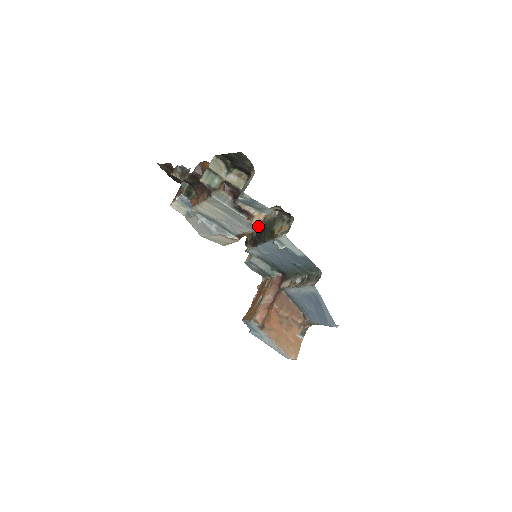
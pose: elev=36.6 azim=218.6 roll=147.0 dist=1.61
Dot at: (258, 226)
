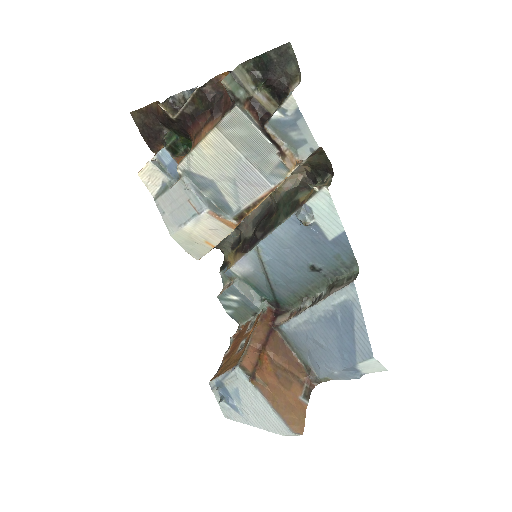
Dot at: (291, 169)
